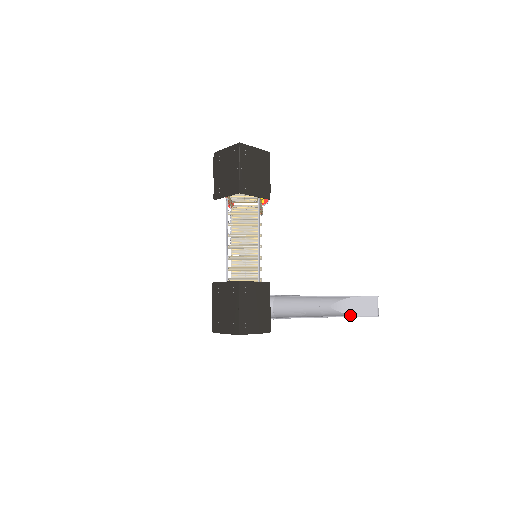
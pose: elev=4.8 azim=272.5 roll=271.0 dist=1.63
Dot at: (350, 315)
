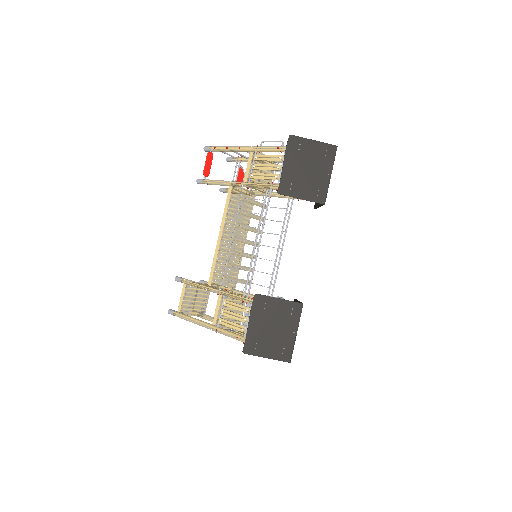
Dot at: occluded
